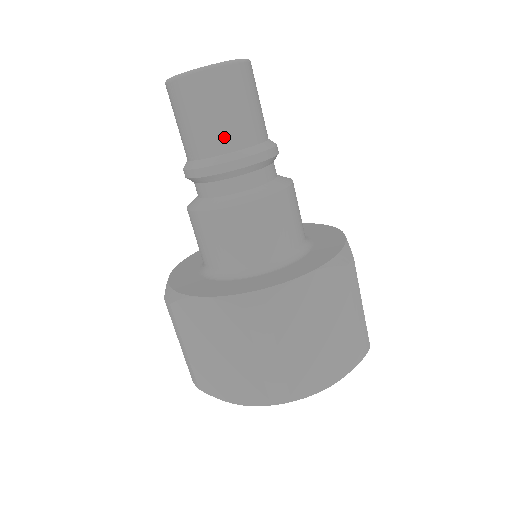
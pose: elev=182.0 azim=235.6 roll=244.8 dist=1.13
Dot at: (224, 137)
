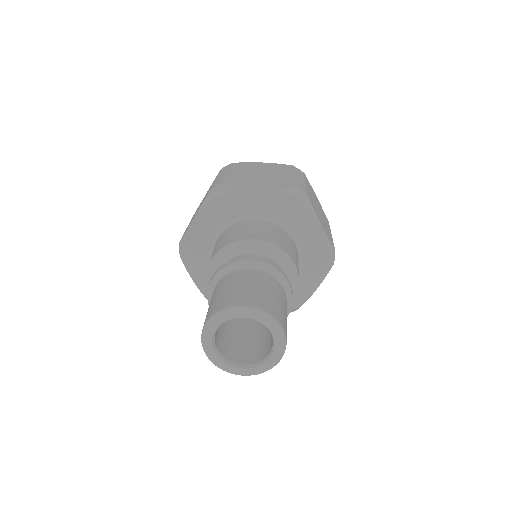
Dot at: occluded
